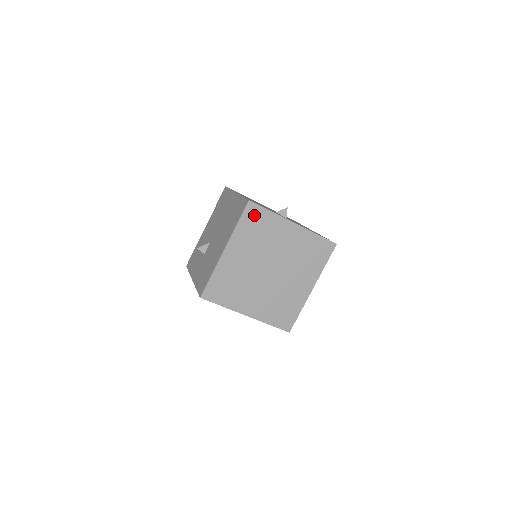
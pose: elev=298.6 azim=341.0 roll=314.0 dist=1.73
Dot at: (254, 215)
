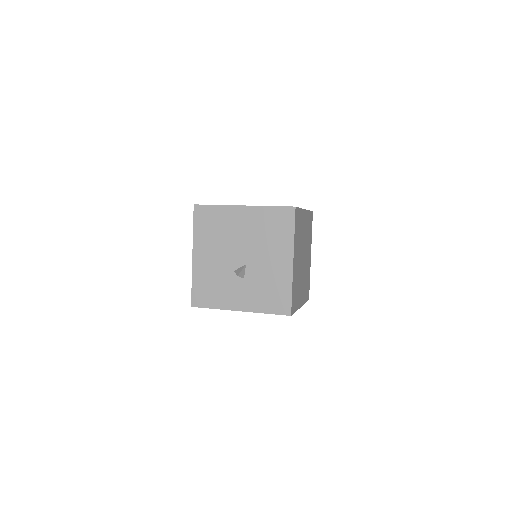
Dot at: occluded
